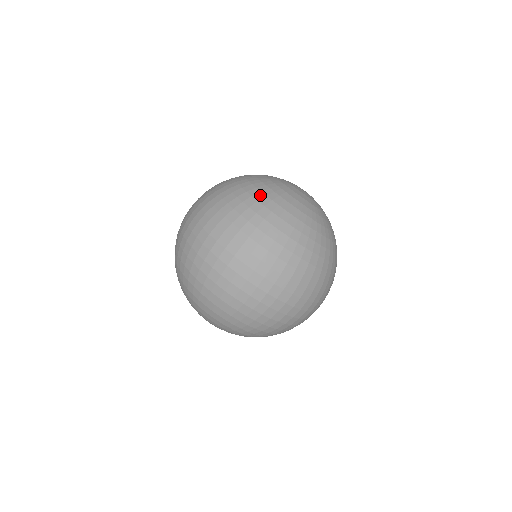
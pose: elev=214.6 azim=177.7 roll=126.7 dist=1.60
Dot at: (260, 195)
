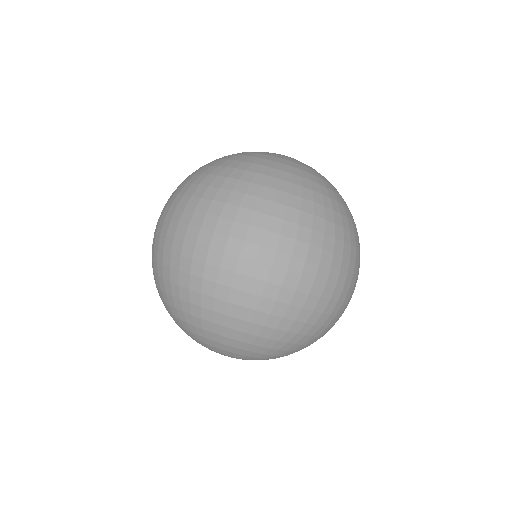
Dot at: (276, 172)
